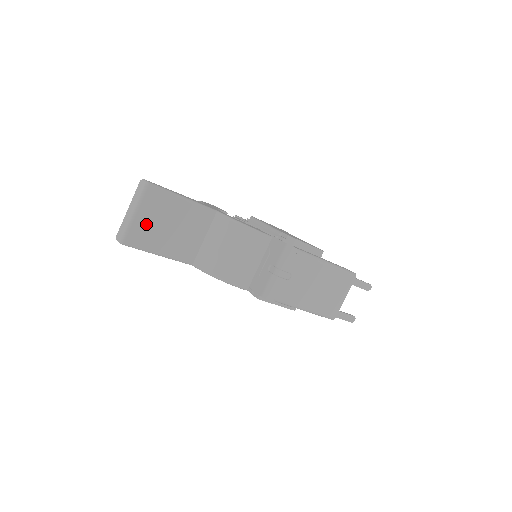
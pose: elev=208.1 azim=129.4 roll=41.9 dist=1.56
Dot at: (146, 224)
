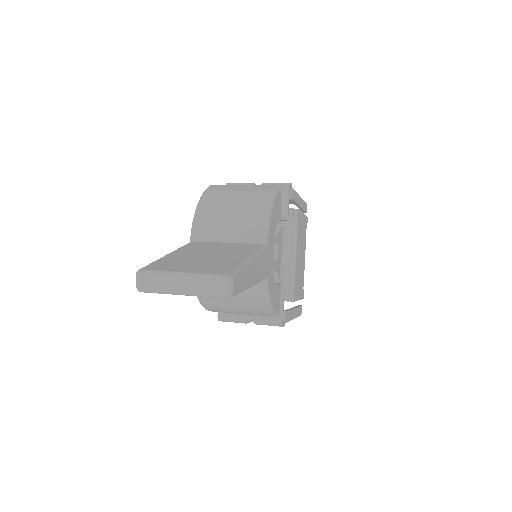
Dot at: occluded
